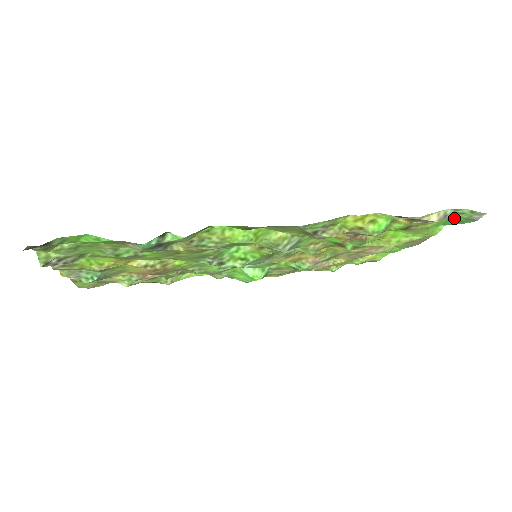
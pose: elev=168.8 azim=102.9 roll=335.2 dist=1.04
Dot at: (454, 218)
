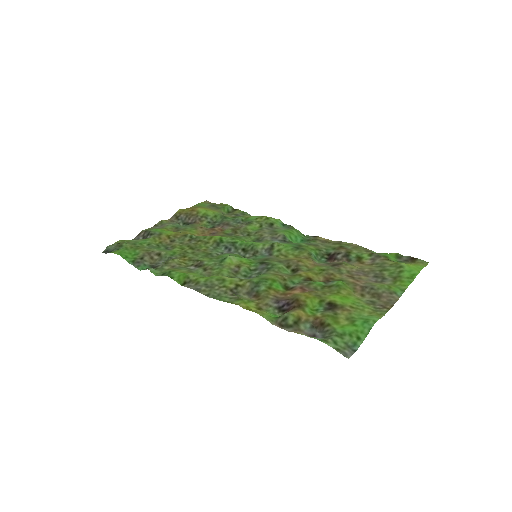
Dot at: (344, 336)
